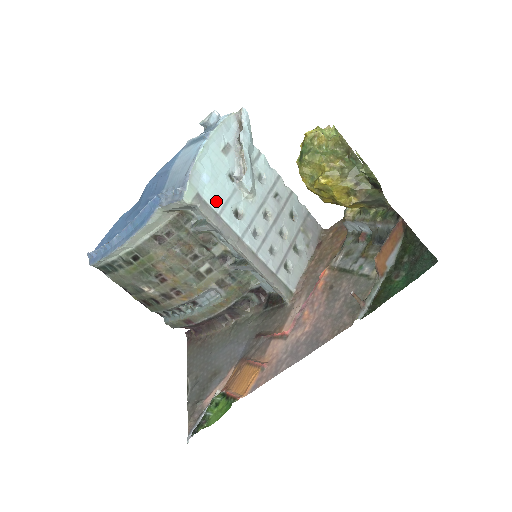
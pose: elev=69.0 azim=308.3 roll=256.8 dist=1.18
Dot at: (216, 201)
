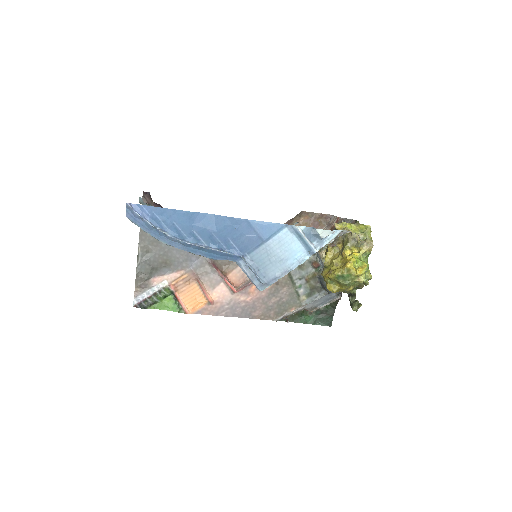
Dot at: occluded
